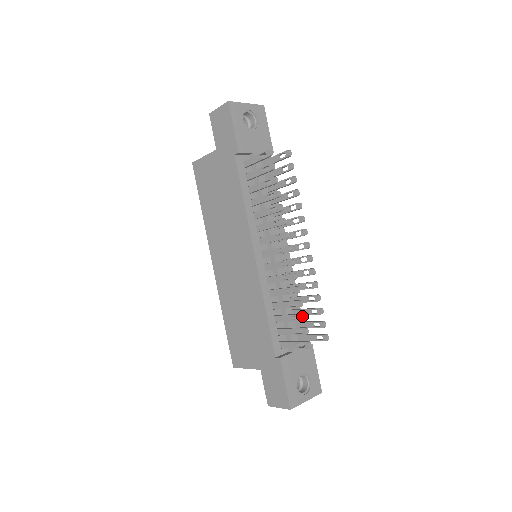
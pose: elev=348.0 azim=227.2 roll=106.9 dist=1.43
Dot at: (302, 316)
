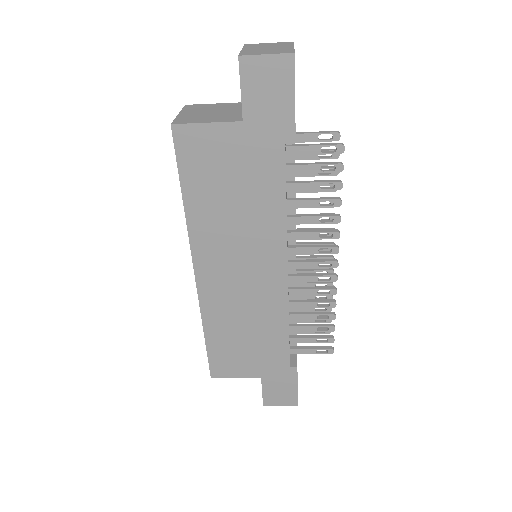
Dot at: (334, 328)
